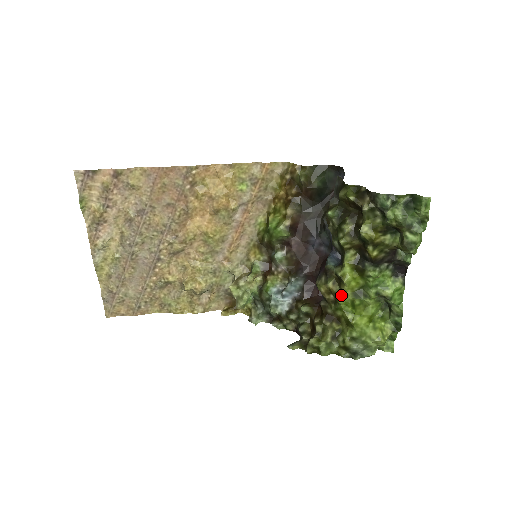
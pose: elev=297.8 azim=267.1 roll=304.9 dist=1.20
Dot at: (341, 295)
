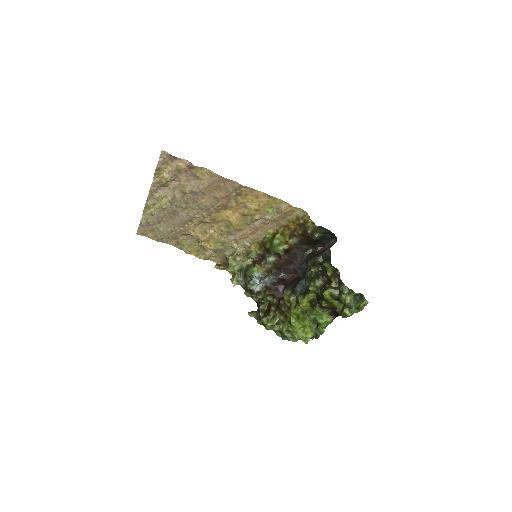
Dot at: (294, 308)
